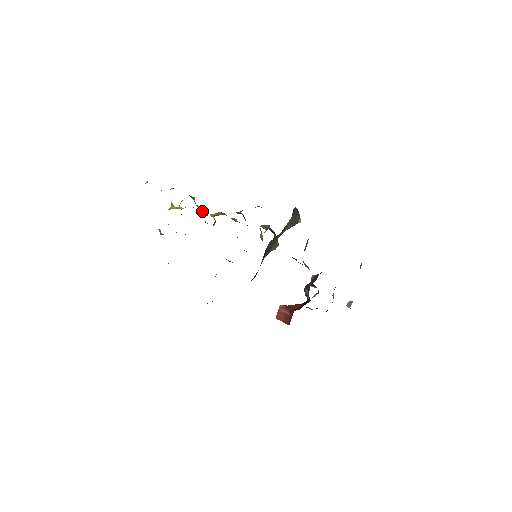
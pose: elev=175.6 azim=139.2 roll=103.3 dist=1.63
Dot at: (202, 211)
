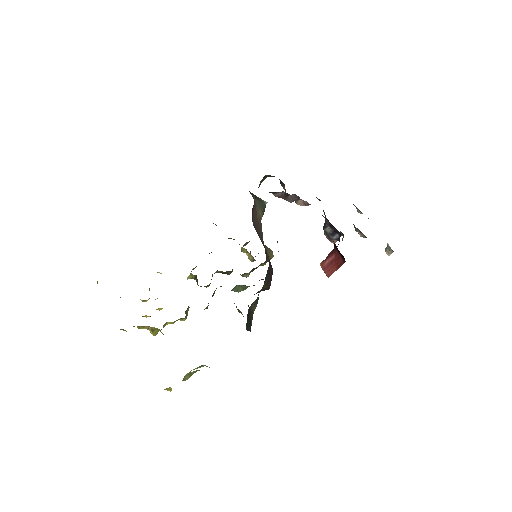
Dot at: occluded
